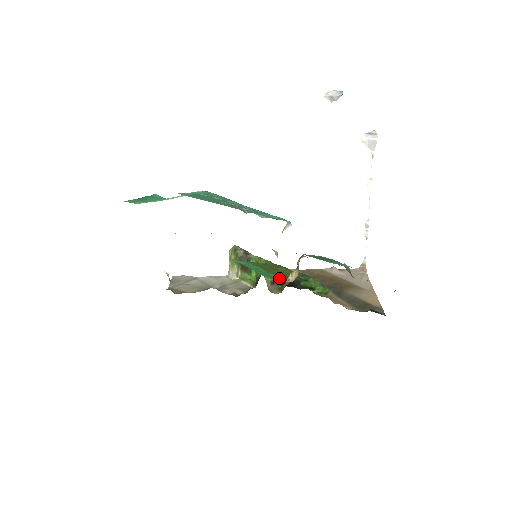
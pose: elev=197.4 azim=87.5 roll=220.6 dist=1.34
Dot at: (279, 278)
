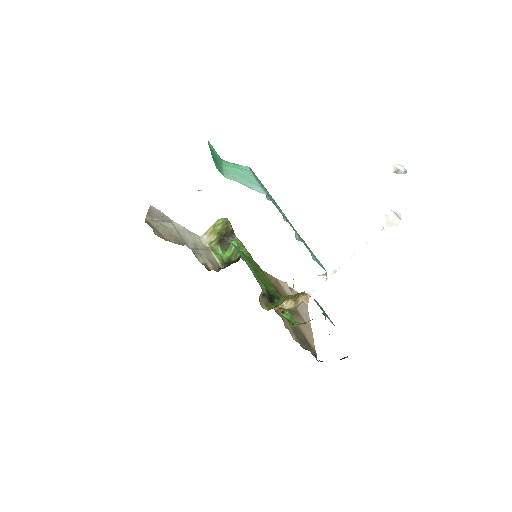
Dot at: (266, 290)
